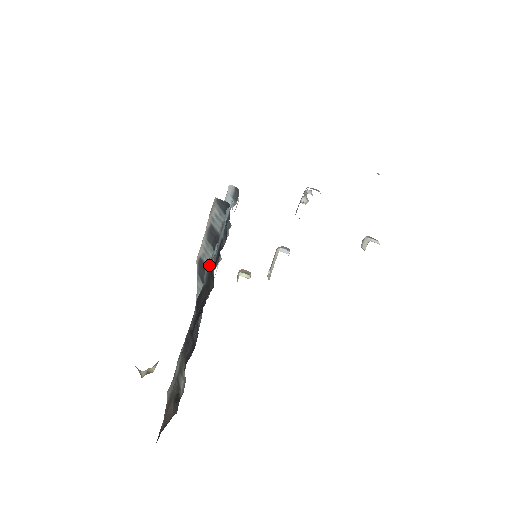
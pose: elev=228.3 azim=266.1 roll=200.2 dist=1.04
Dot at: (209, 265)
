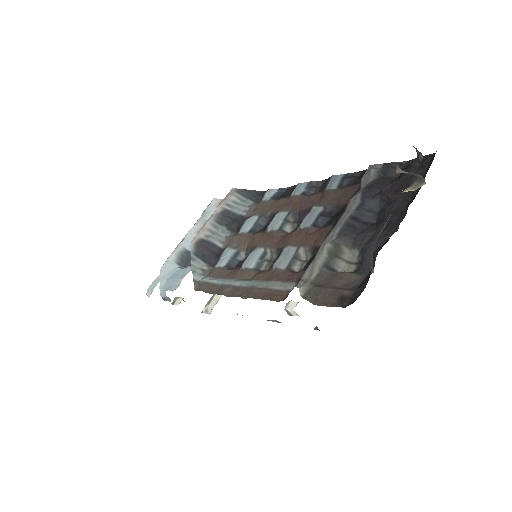
Dot at: (377, 166)
